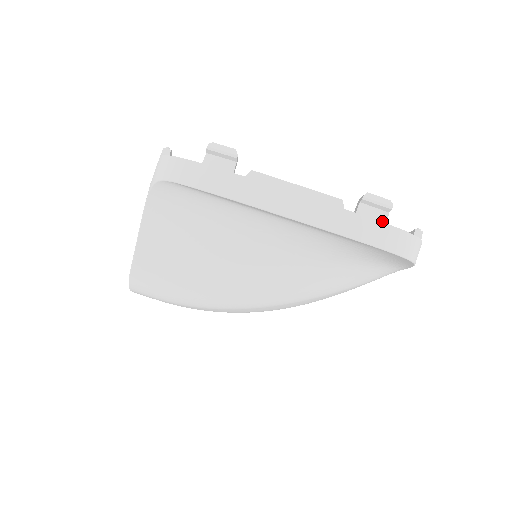
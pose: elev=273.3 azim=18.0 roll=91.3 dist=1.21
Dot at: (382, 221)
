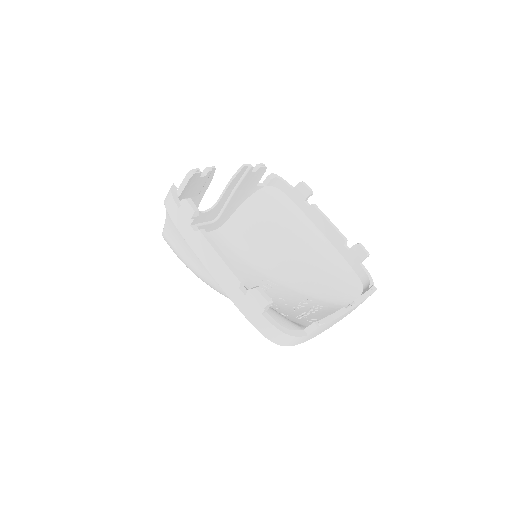
Dot at: (259, 311)
